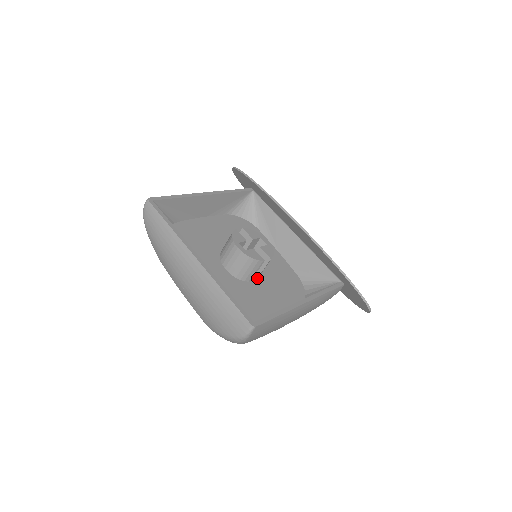
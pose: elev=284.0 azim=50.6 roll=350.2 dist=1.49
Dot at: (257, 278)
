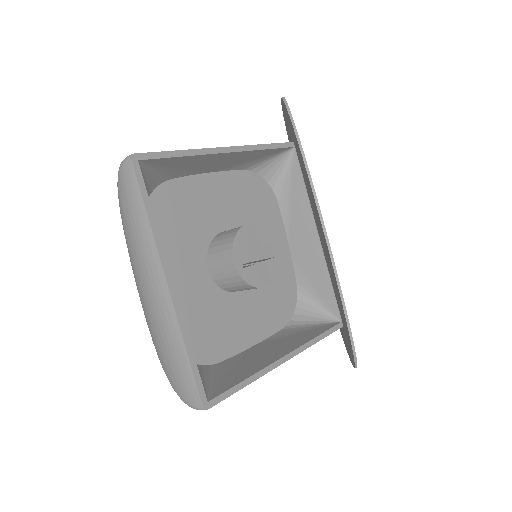
Dot at: occluded
